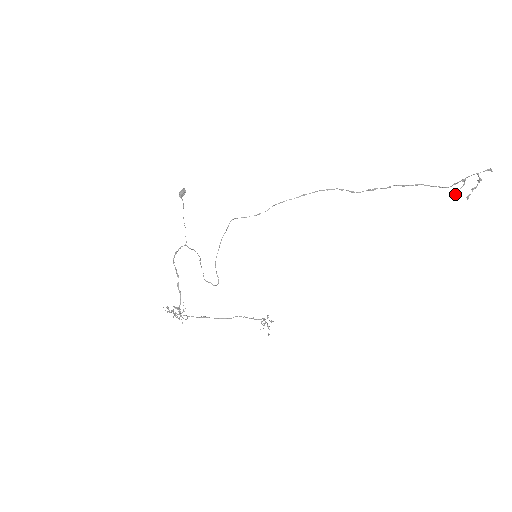
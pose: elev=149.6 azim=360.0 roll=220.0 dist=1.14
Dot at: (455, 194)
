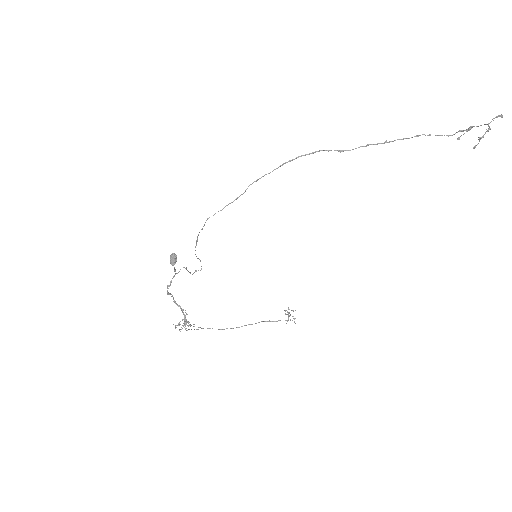
Dot at: occluded
